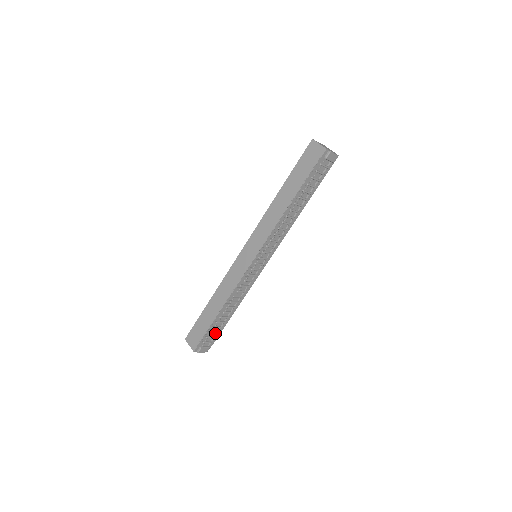
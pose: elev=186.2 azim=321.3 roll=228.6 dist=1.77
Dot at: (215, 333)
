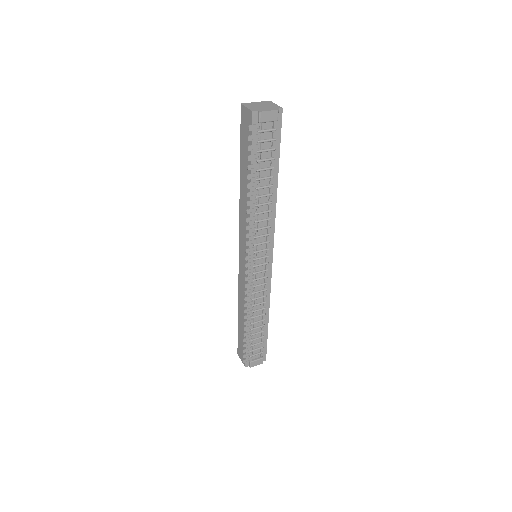
Dot at: (259, 344)
